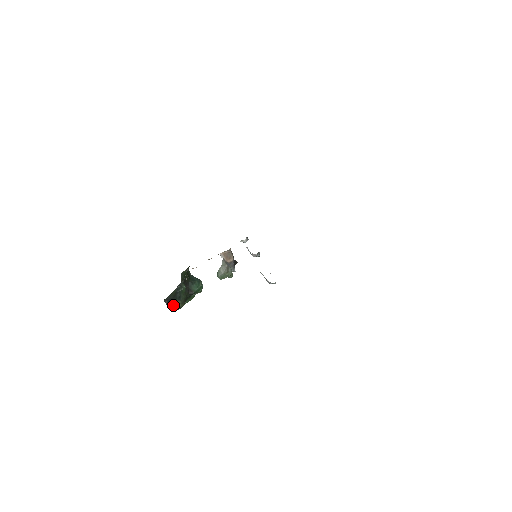
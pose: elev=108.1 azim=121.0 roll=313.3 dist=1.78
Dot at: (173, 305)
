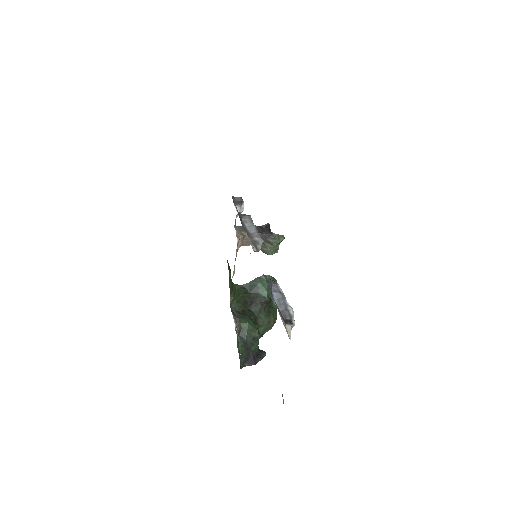
Dot at: (264, 331)
